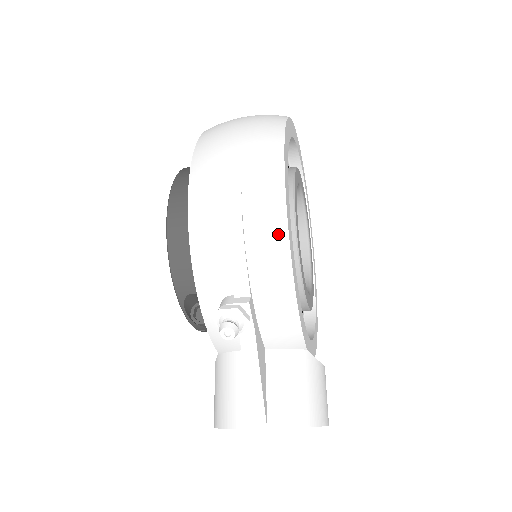
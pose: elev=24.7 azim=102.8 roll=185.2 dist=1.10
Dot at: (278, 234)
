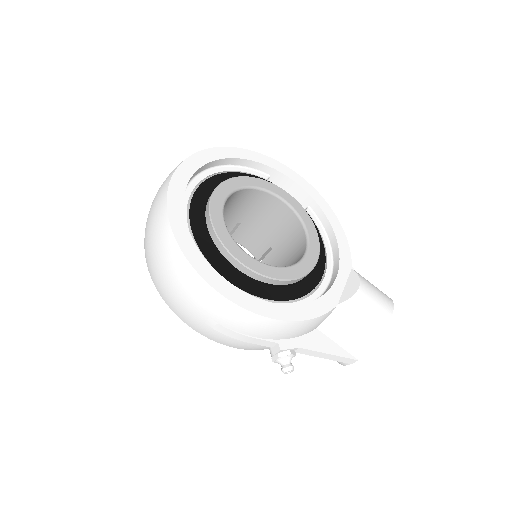
Dot at: (251, 319)
